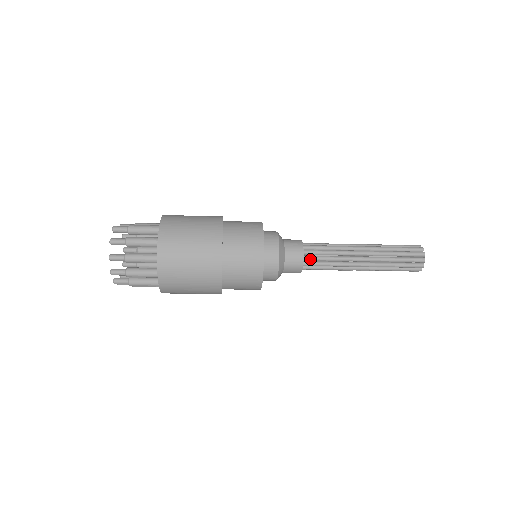
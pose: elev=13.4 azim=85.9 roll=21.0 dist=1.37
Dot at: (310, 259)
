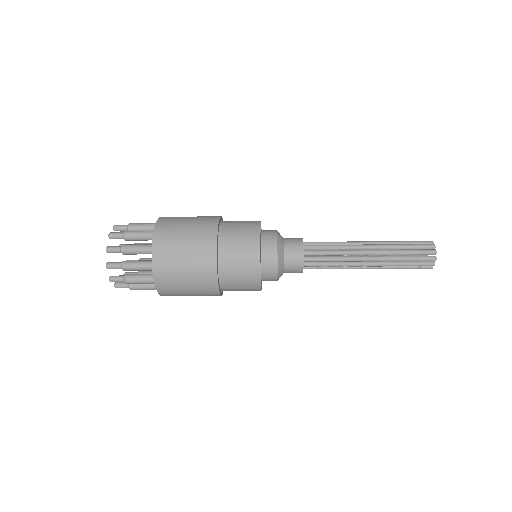
Dot at: (311, 246)
